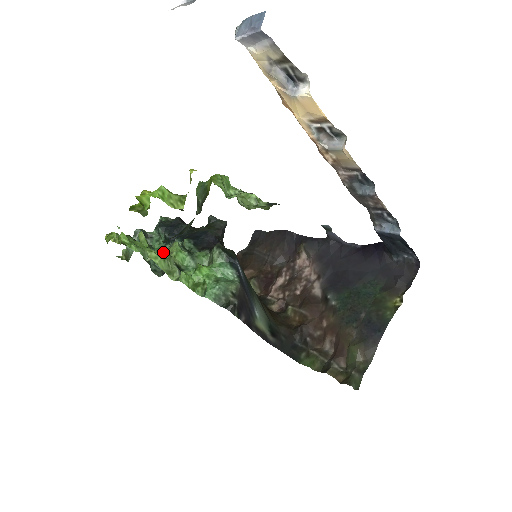
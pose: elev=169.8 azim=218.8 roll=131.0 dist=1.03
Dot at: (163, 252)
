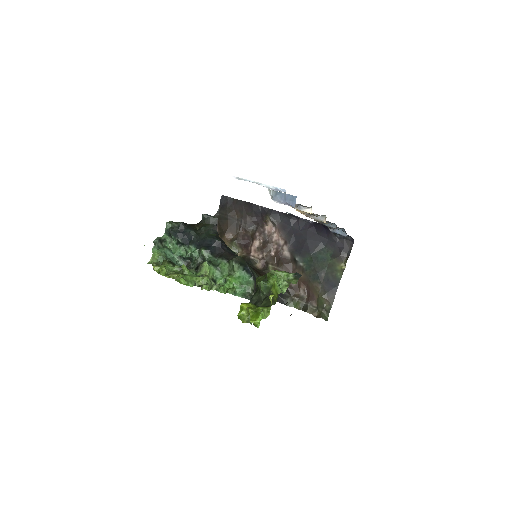
Dot at: (205, 278)
